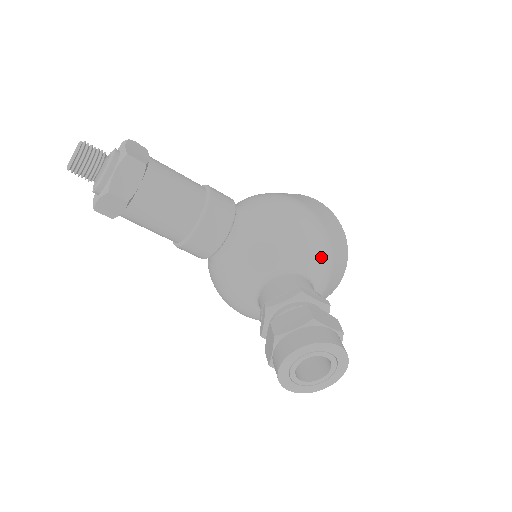
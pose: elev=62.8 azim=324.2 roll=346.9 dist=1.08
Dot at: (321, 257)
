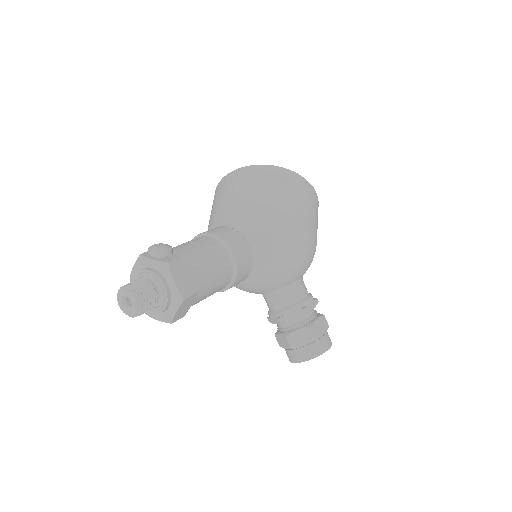
Dot at: (311, 262)
